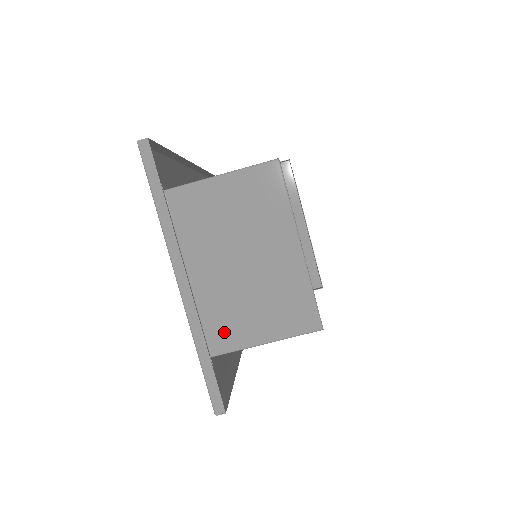
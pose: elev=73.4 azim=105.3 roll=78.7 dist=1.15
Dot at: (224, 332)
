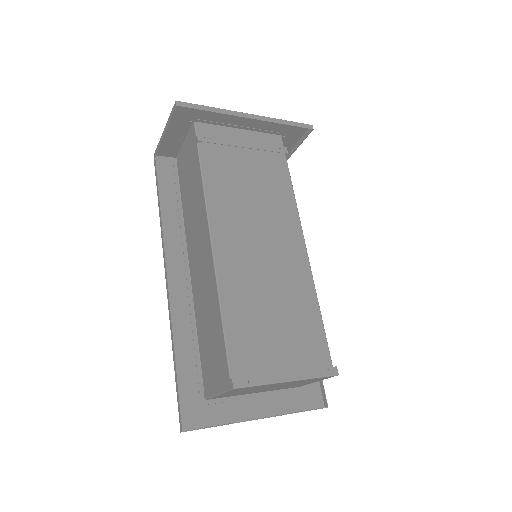
Dot at: occluded
